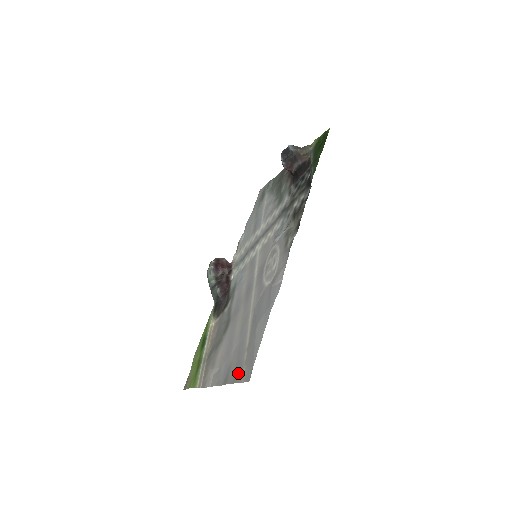
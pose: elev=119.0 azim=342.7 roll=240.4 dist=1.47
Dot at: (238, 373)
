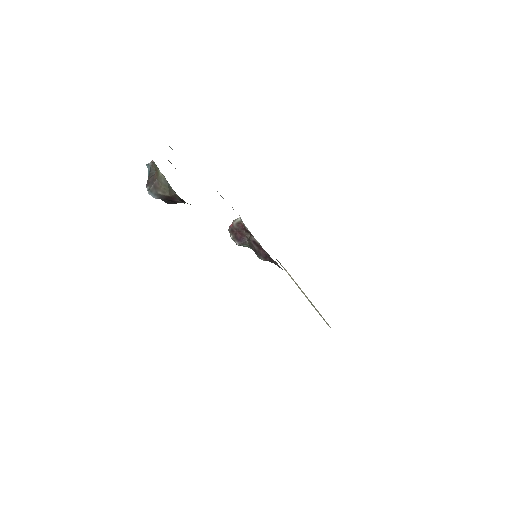
Dot at: occluded
